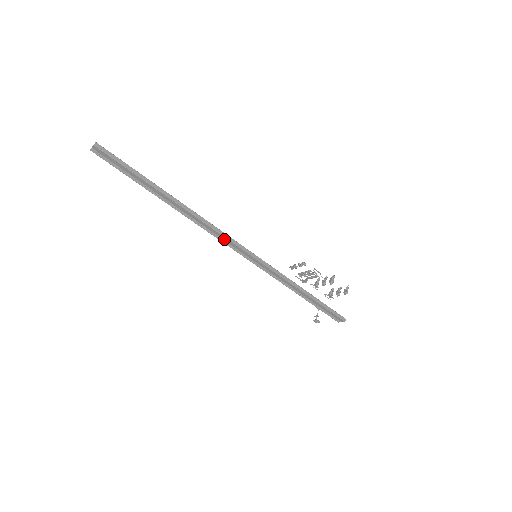
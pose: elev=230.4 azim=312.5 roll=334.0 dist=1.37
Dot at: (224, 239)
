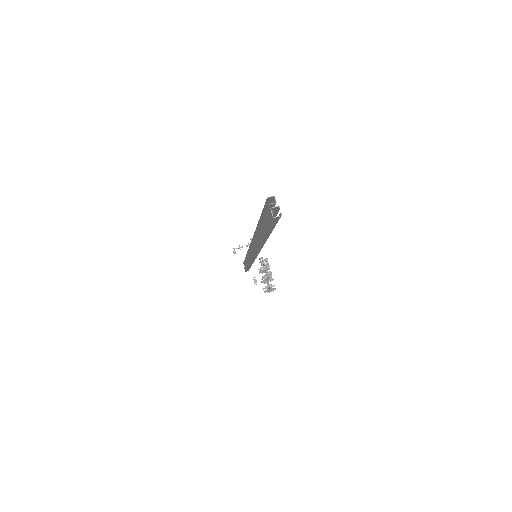
Dot at: (253, 250)
